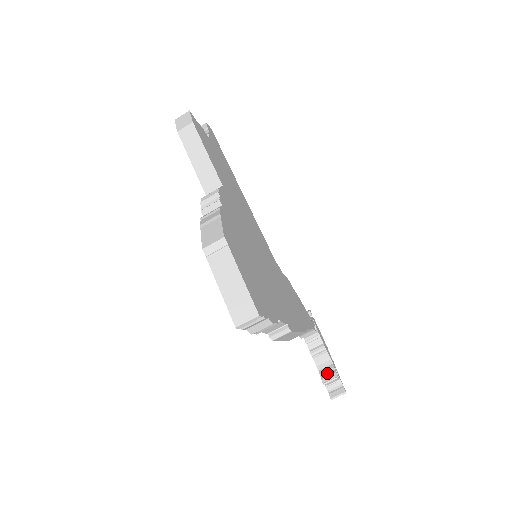
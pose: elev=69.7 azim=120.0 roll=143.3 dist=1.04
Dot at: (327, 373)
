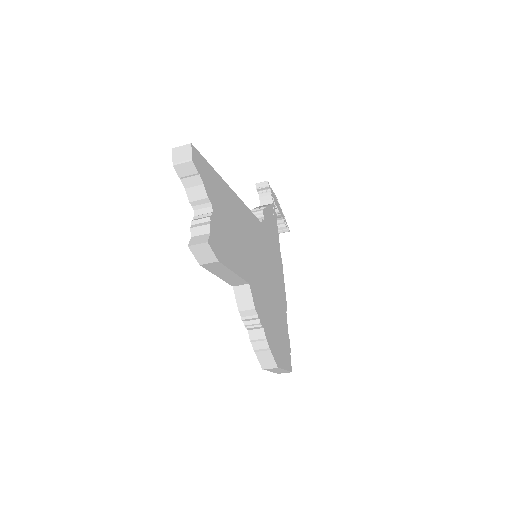
Dot at: (279, 225)
